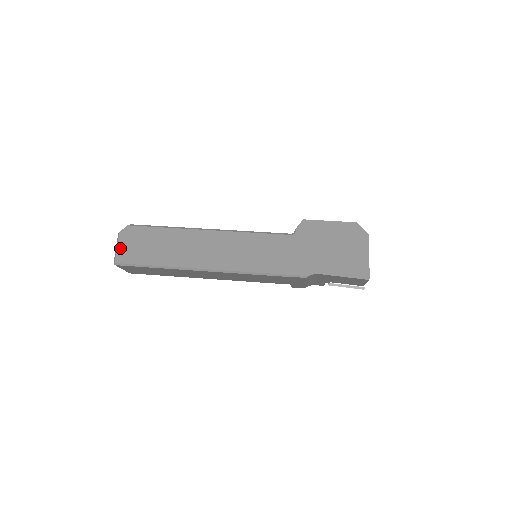
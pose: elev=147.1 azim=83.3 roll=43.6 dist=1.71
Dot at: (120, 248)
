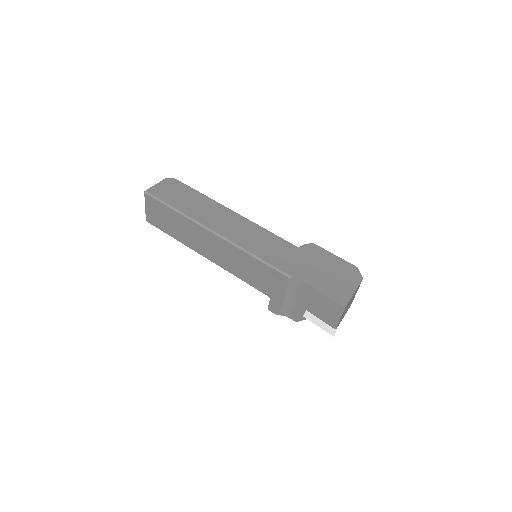
Dot at: (157, 186)
